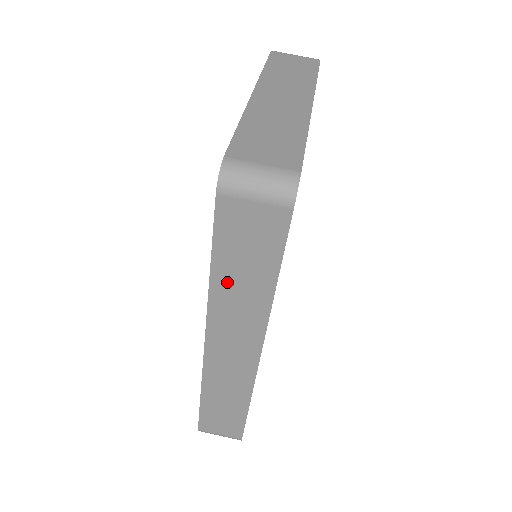
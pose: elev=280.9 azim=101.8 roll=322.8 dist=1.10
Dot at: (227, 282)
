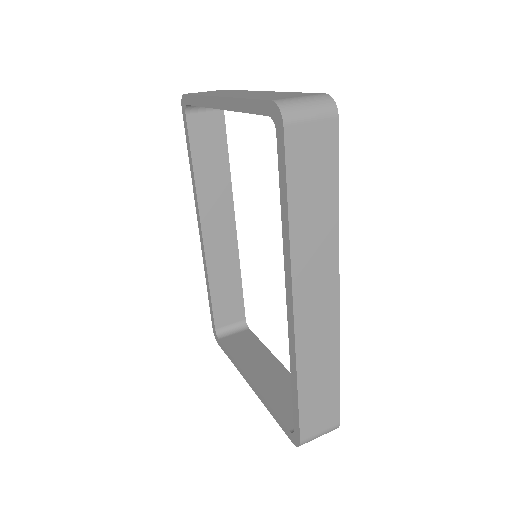
Dot at: (303, 219)
